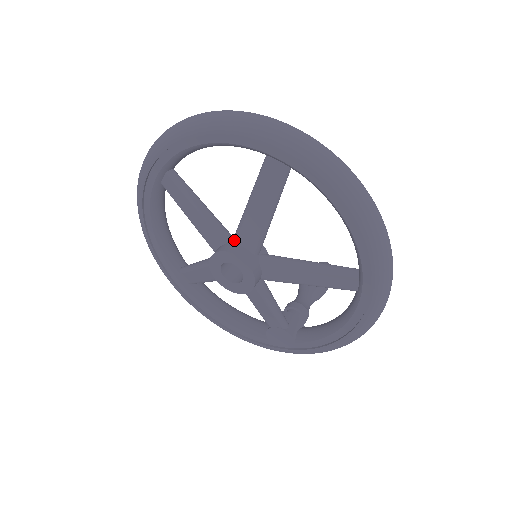
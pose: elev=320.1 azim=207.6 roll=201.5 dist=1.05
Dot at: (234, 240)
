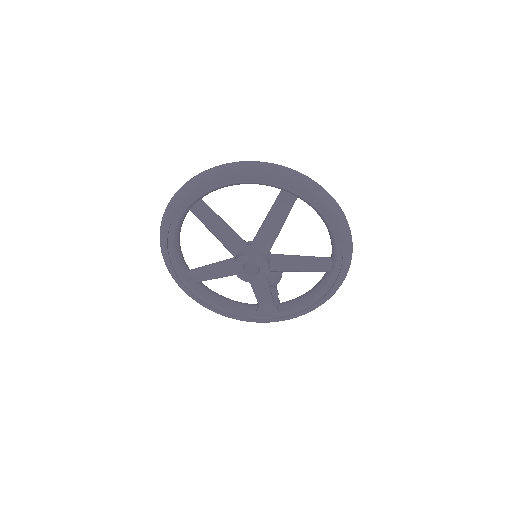
Dot at: (253, 246)
